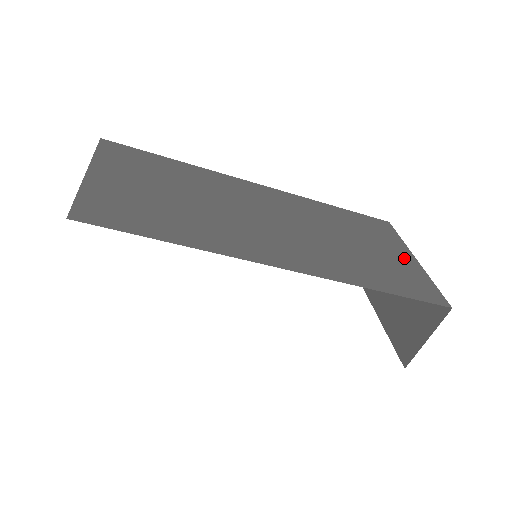
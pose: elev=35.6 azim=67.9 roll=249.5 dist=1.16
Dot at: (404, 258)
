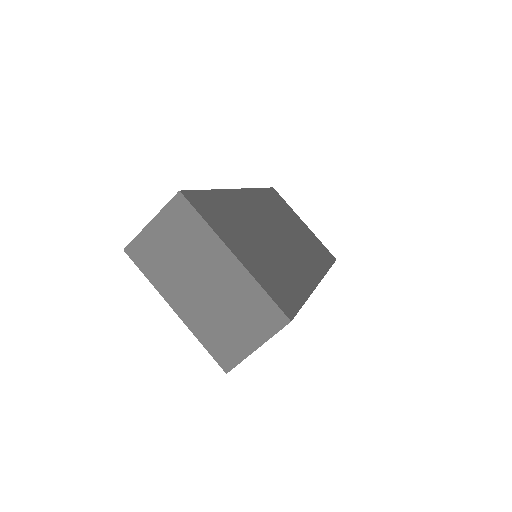
Dot at: (305, 227)
